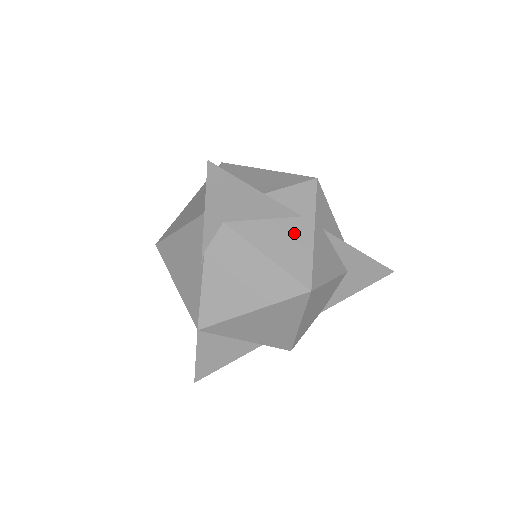
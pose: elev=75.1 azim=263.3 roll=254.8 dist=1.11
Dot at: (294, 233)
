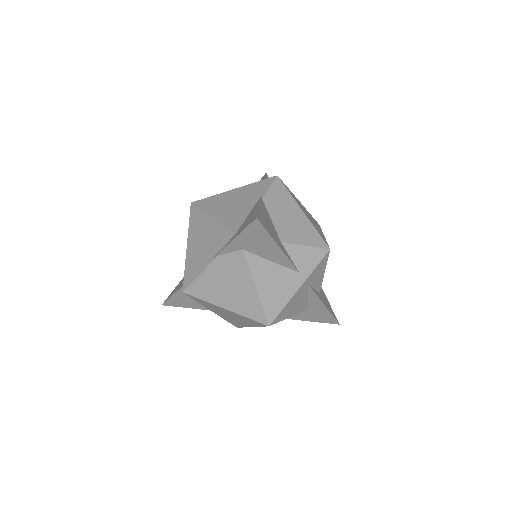
Dot at: (285, 282)
